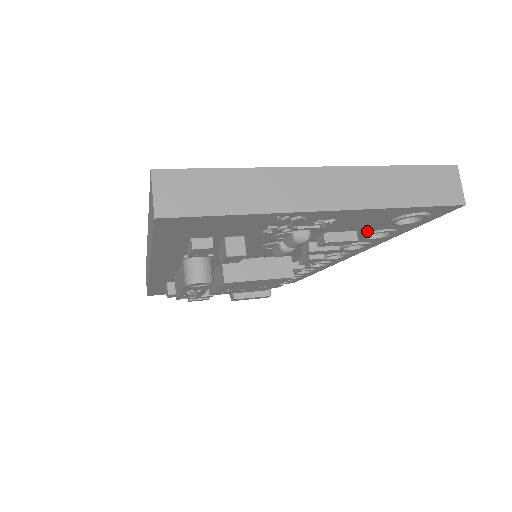
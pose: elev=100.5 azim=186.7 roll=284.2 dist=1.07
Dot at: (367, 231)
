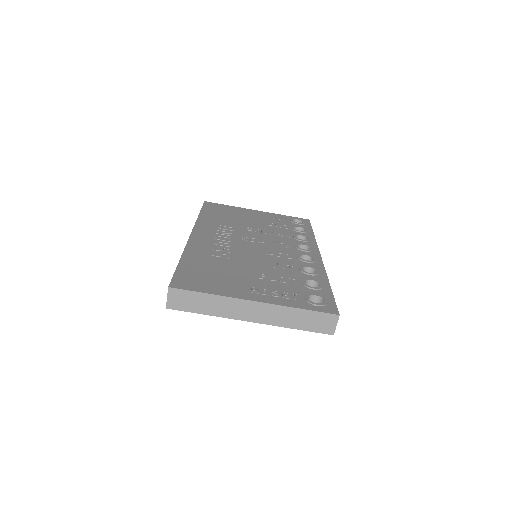
Dot at: occluded
